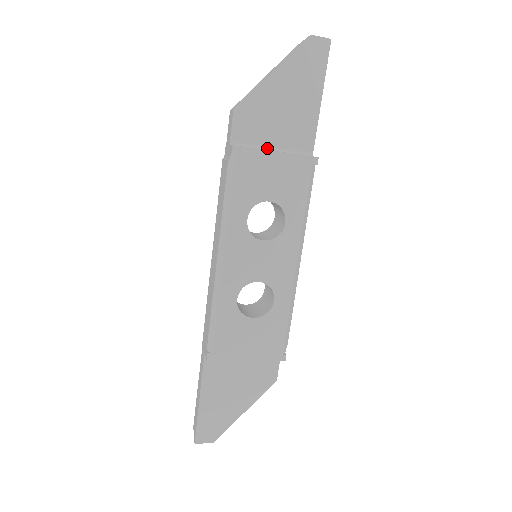
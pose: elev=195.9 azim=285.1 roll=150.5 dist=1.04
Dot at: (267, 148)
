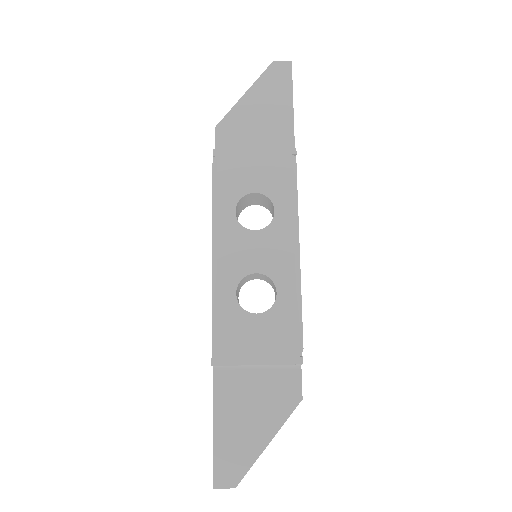
Dot at: occluded
